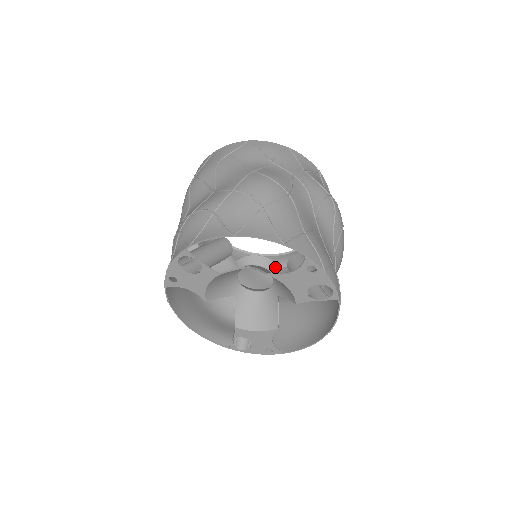
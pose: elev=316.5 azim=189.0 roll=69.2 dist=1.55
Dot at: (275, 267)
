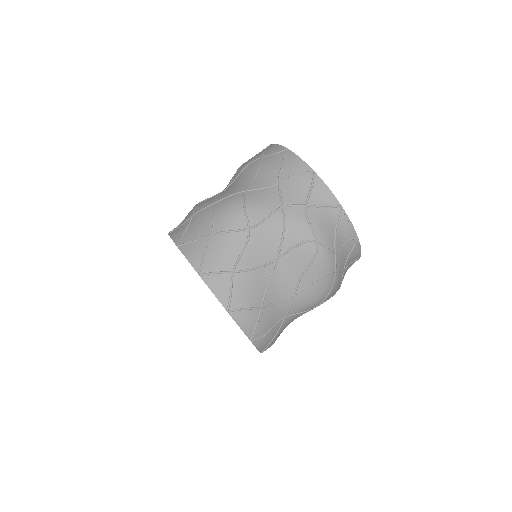
Dot at: occluded
